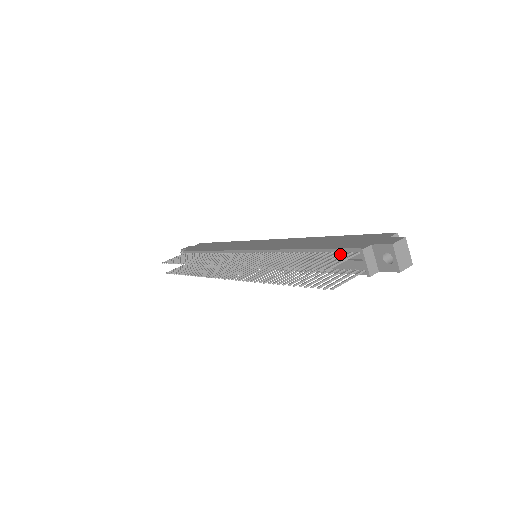
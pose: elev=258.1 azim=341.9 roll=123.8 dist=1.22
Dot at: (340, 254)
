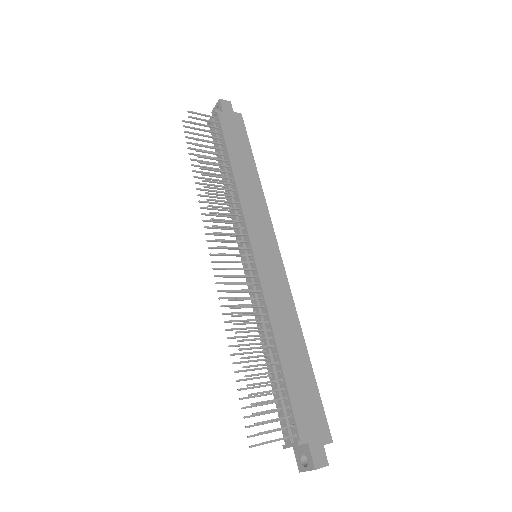
Dot at: (287, 418)
